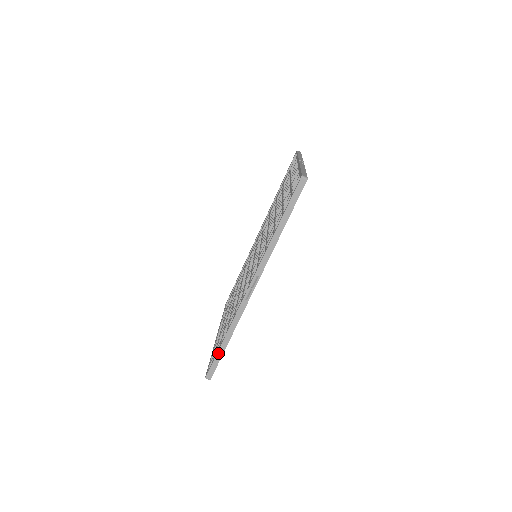
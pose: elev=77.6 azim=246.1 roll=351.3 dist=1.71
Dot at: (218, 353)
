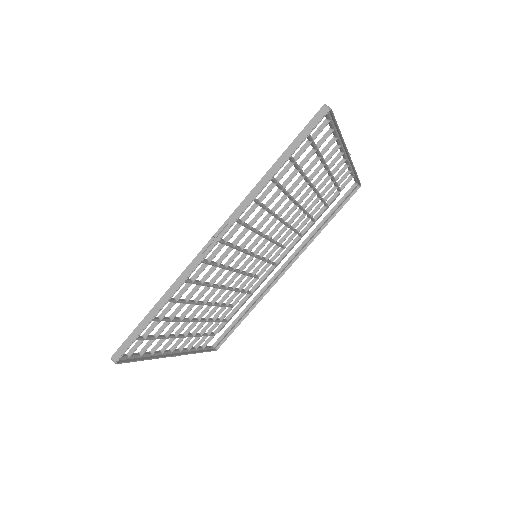
Dot at: (141, 324)
